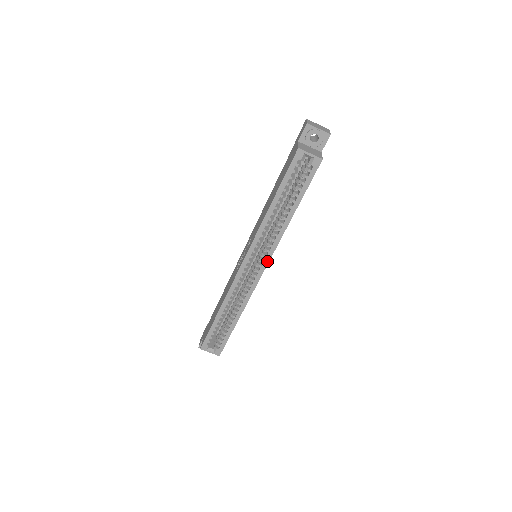
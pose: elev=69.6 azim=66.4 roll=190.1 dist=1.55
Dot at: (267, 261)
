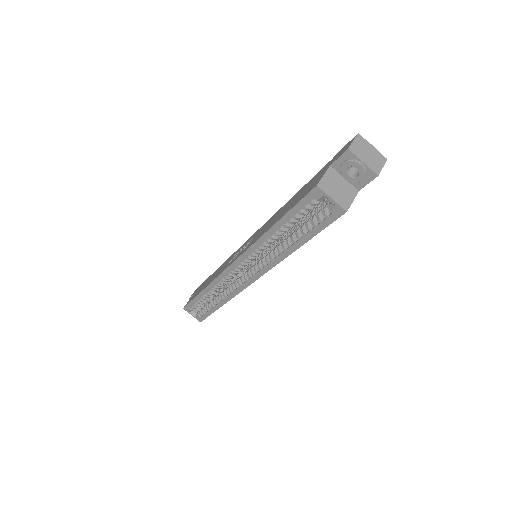
Dot at: (257, 276)
